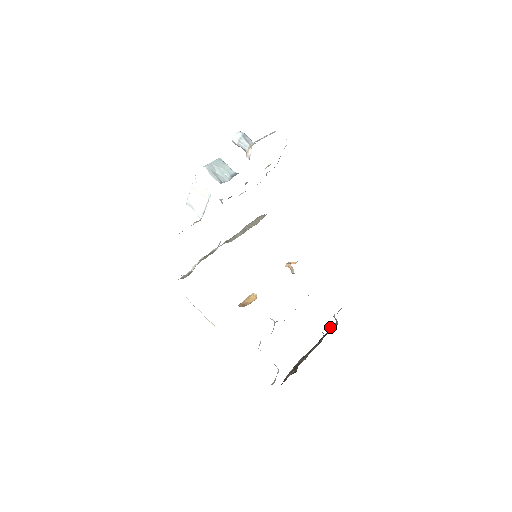
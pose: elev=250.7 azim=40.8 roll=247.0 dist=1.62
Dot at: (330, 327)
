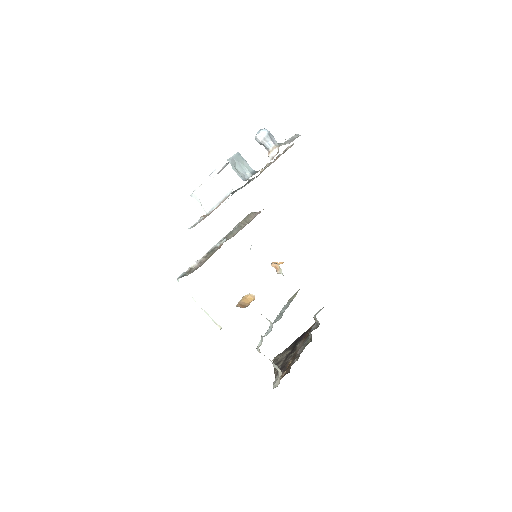
Dot at: (312, 328)
